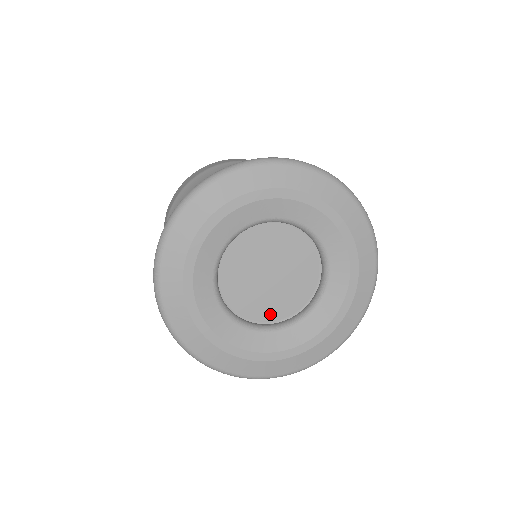
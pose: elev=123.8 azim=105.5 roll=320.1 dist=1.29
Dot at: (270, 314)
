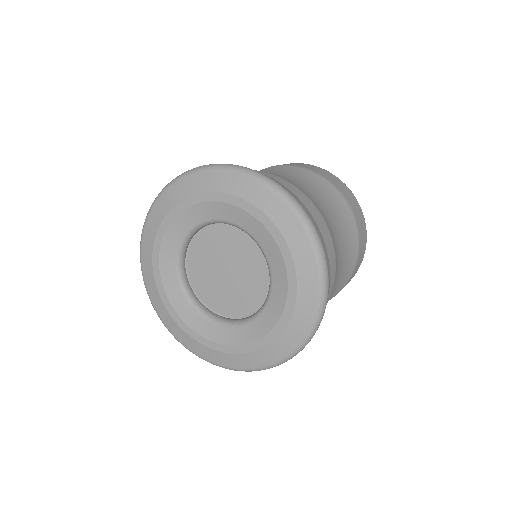
Dot at: (212, 301)
